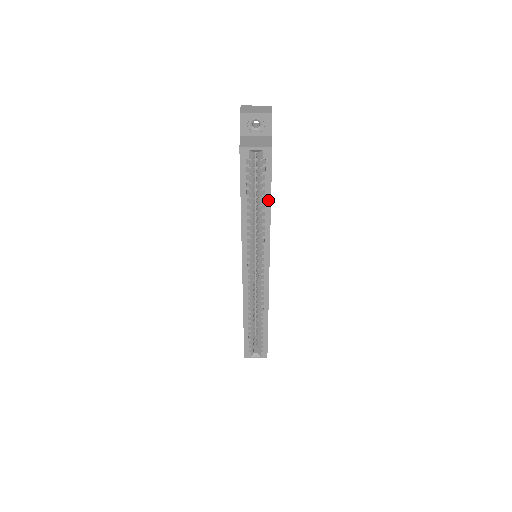
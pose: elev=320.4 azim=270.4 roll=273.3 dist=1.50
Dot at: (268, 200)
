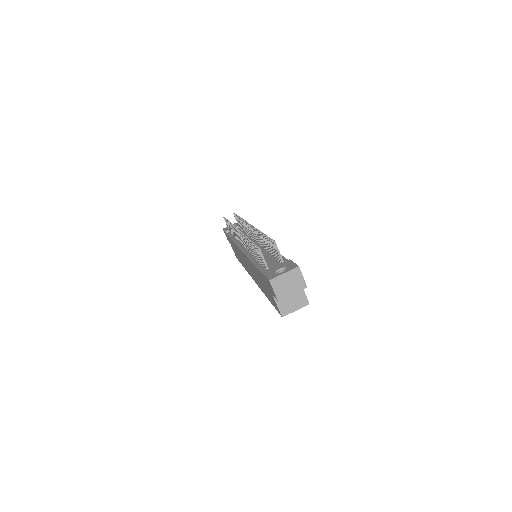
Dot at: occluded
